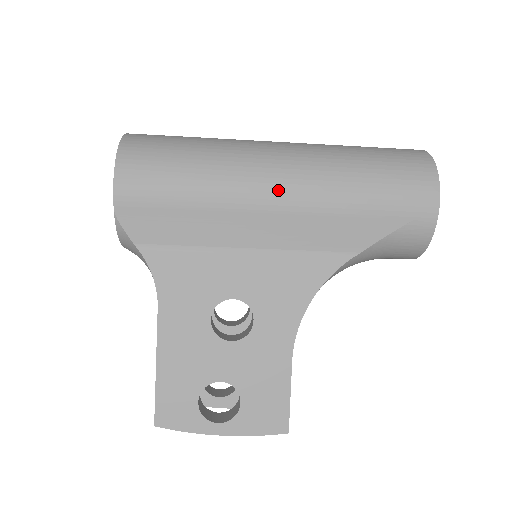
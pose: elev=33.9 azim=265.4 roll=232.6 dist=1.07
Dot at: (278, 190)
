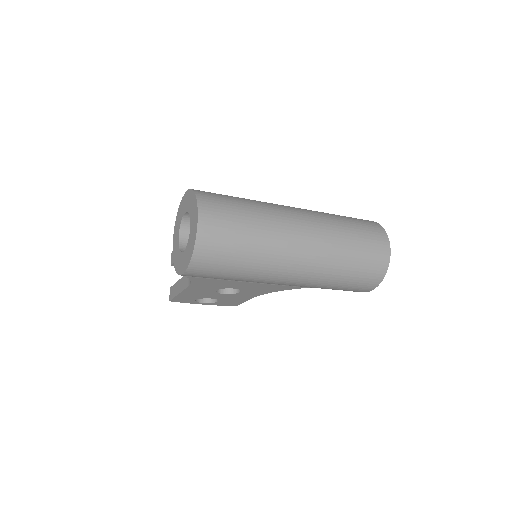
Dot at: (285, 283)
